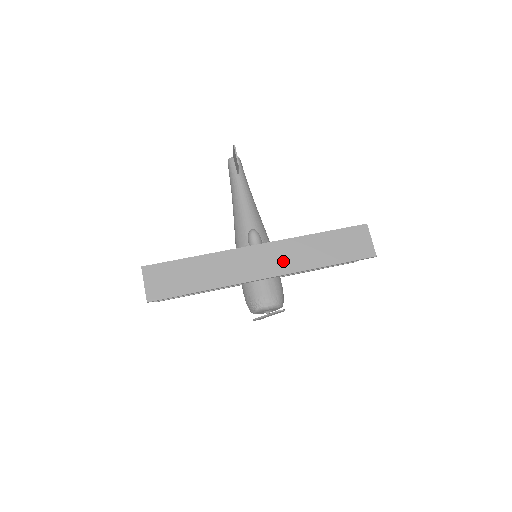
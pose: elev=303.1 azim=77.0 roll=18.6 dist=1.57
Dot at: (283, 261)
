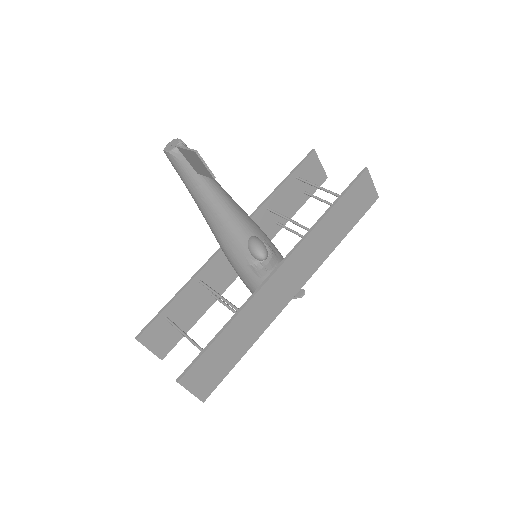
Dot at: (307, 264)
